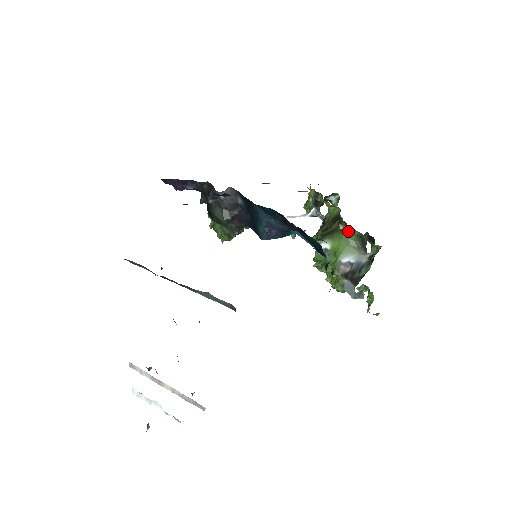
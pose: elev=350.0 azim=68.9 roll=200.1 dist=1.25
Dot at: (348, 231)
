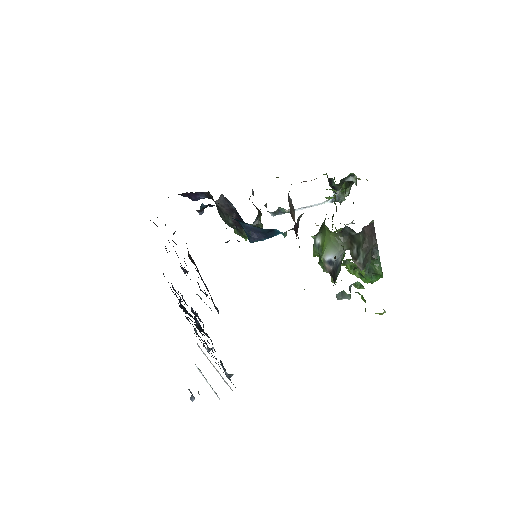
Dot at: (326, 227)
